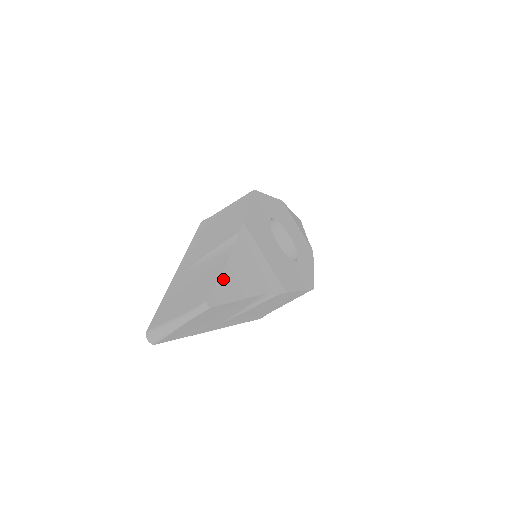
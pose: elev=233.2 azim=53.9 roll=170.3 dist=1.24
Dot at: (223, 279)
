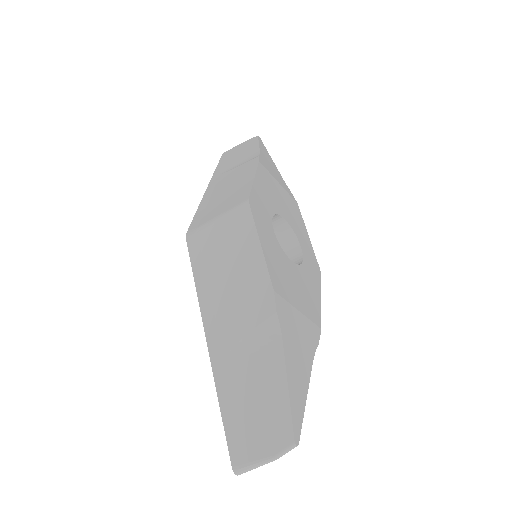
Dot at: (292, 396)
